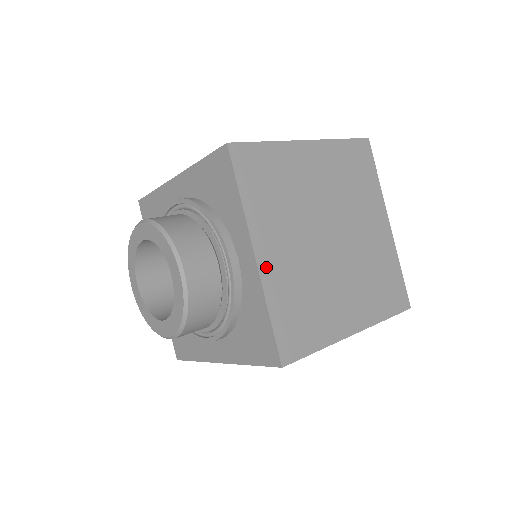
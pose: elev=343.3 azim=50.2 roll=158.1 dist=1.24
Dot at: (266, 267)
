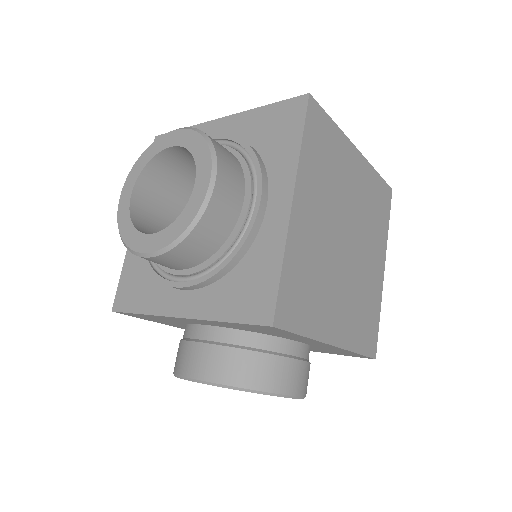
Dot at: occluded
